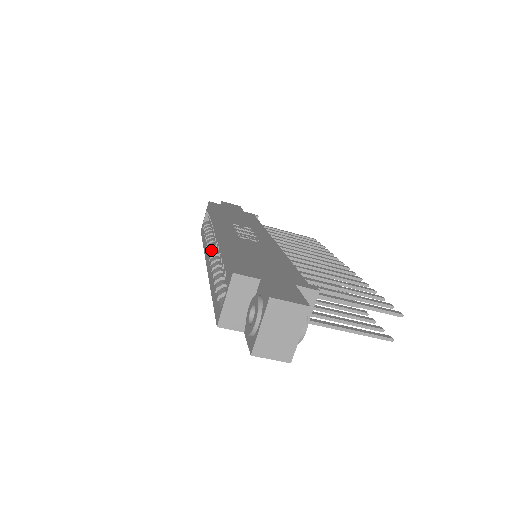
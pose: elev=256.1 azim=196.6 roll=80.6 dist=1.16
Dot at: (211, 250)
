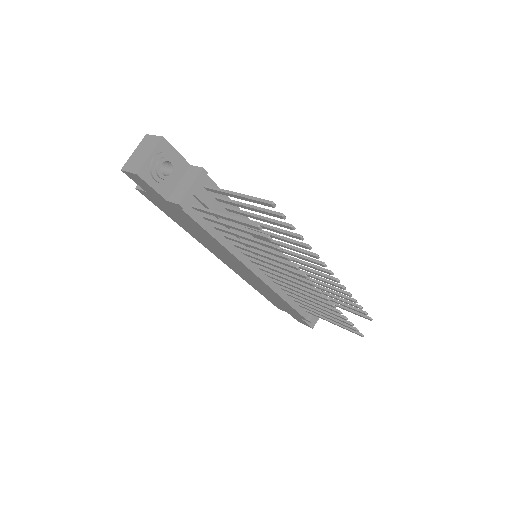
Dot at: occluded
